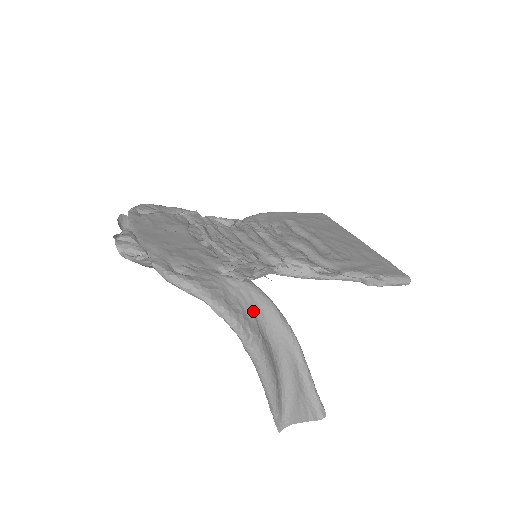
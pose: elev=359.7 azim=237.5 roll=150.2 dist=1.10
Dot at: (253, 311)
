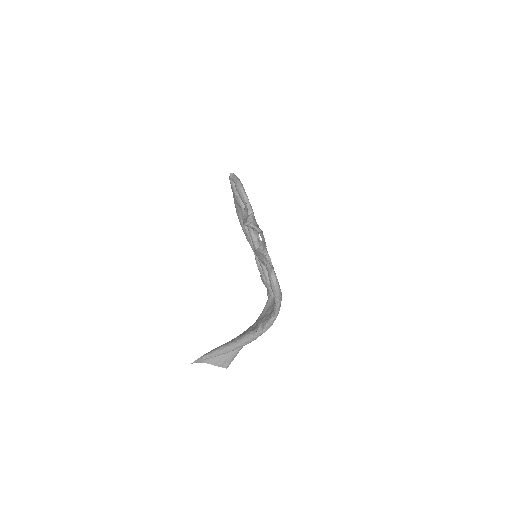
Dot at: (270, 312)
